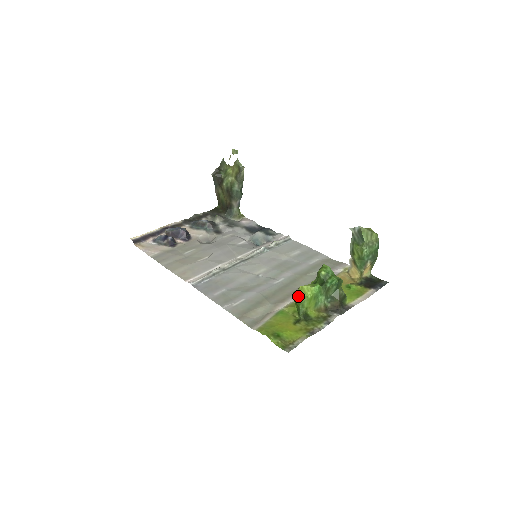
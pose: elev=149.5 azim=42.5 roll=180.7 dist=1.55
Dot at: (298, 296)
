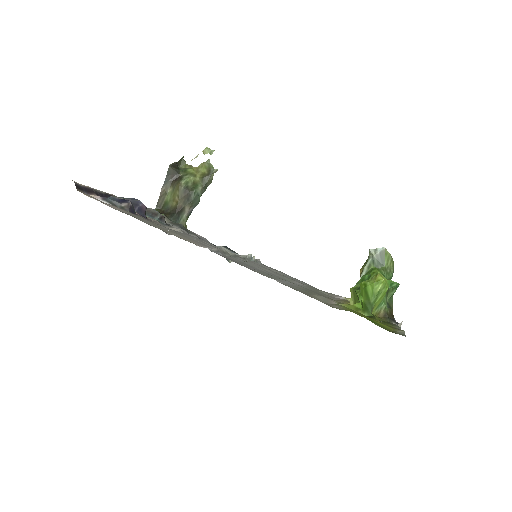
Dot at: (379, 283)
